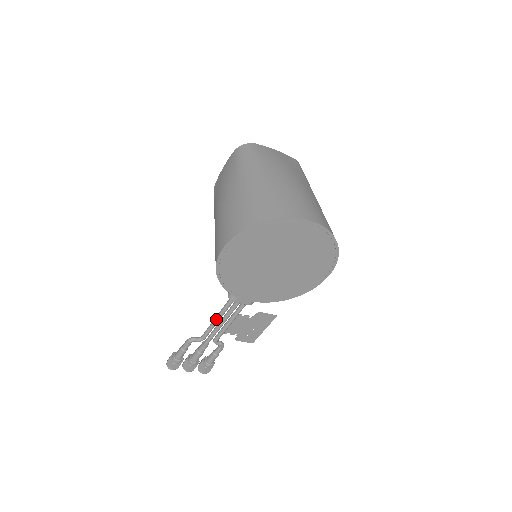
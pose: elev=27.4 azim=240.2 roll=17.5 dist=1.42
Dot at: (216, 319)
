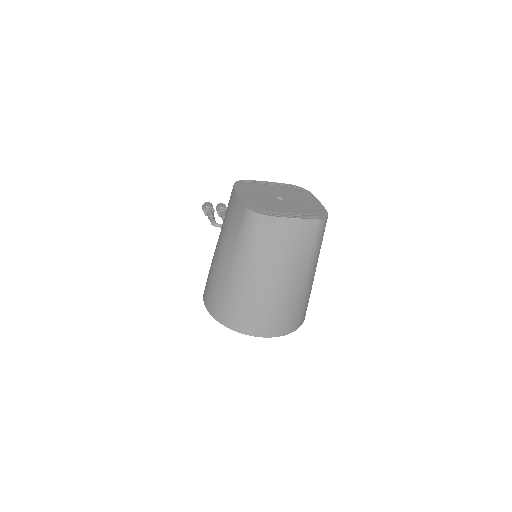
Dot at: occluded
